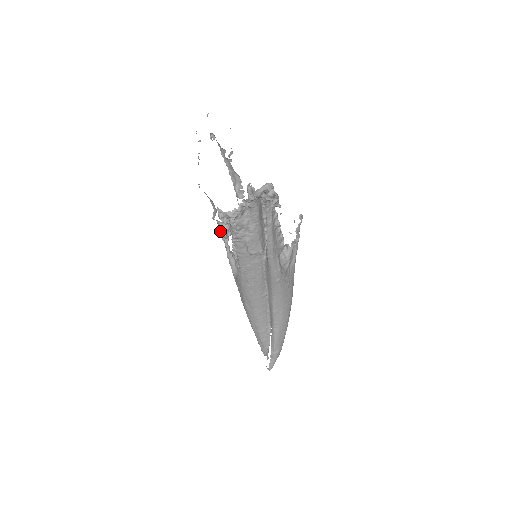
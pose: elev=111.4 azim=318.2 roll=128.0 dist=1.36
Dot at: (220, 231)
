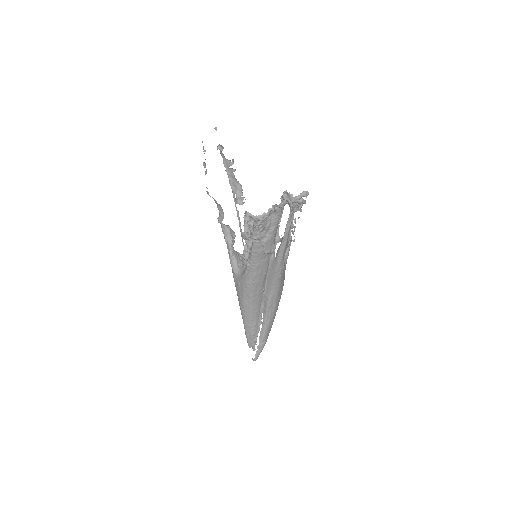
Dot at: (224, 234)
